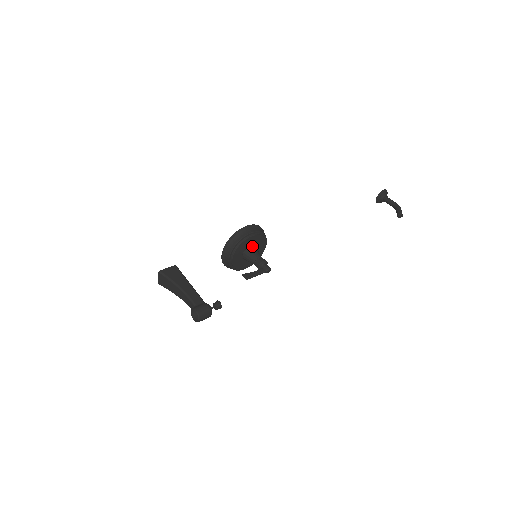
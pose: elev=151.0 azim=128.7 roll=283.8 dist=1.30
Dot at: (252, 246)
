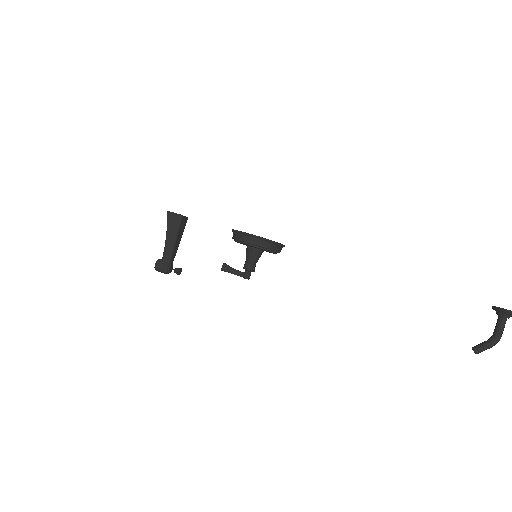
Dot at: (255, 248)
